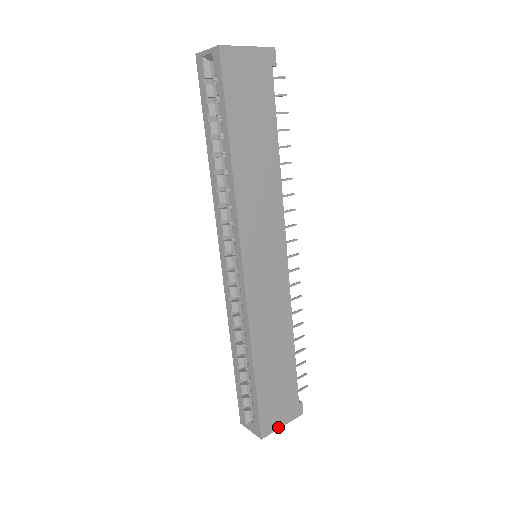
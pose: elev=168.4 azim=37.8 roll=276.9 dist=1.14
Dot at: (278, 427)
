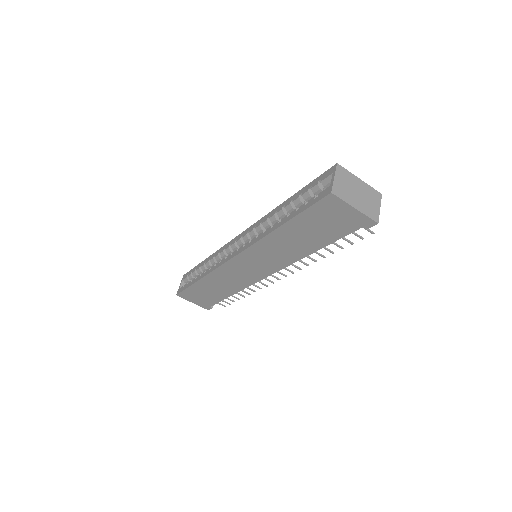
Dot at: (190, 301)
